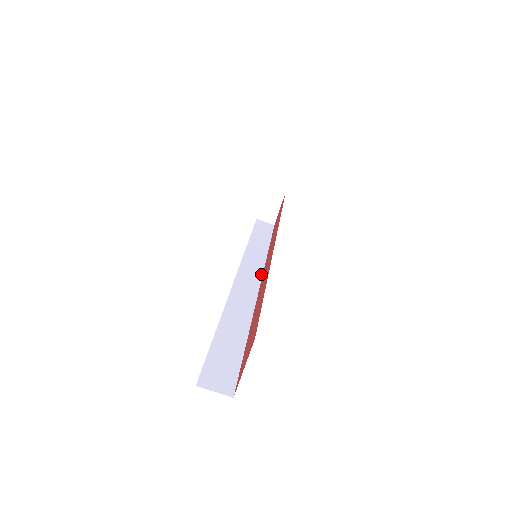
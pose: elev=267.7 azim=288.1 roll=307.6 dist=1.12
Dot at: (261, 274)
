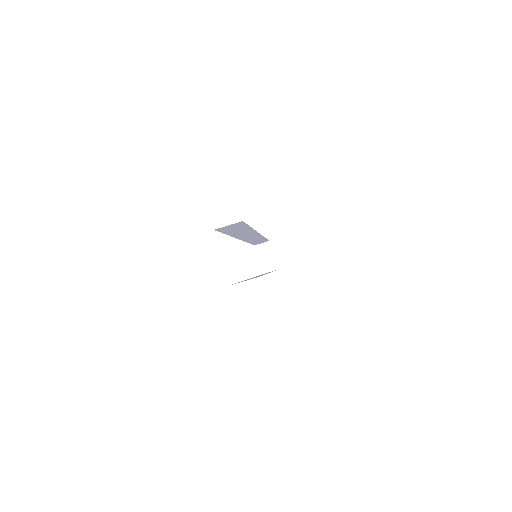
Dot at: occluded
